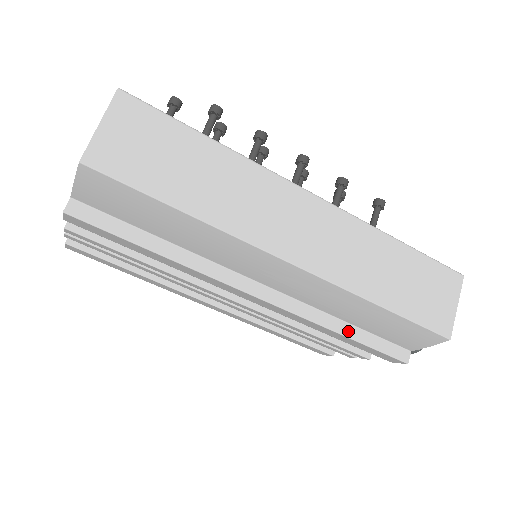
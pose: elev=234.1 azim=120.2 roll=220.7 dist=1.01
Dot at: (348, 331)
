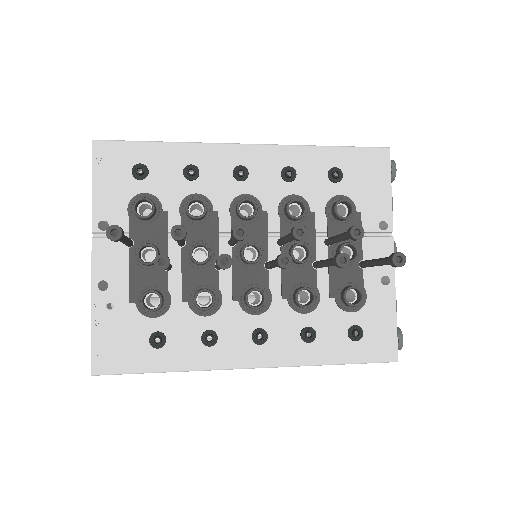
Dot at: occluded
